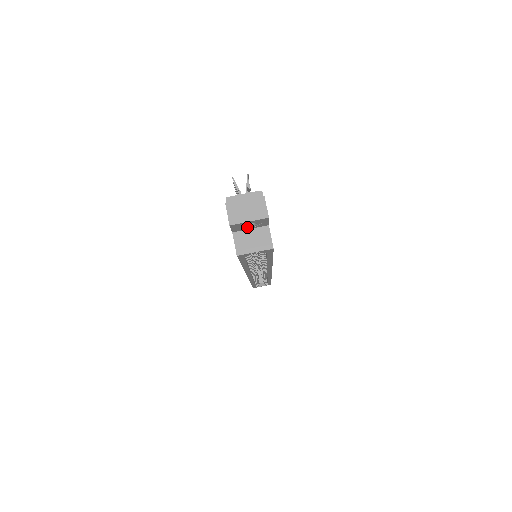
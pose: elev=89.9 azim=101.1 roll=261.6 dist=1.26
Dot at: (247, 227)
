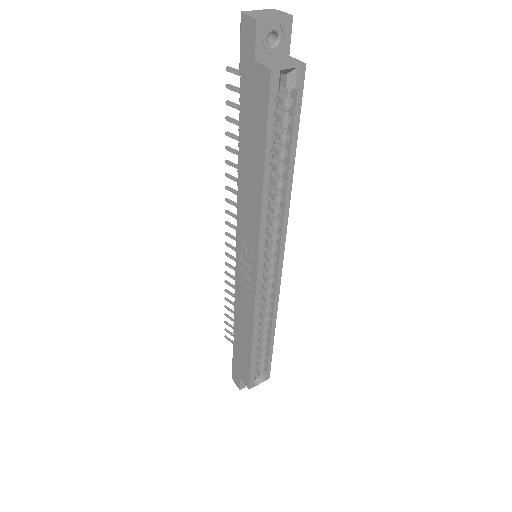
Dot at: (270, 49)
